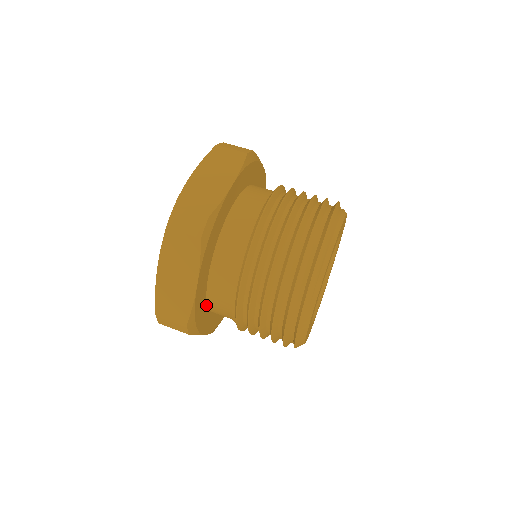
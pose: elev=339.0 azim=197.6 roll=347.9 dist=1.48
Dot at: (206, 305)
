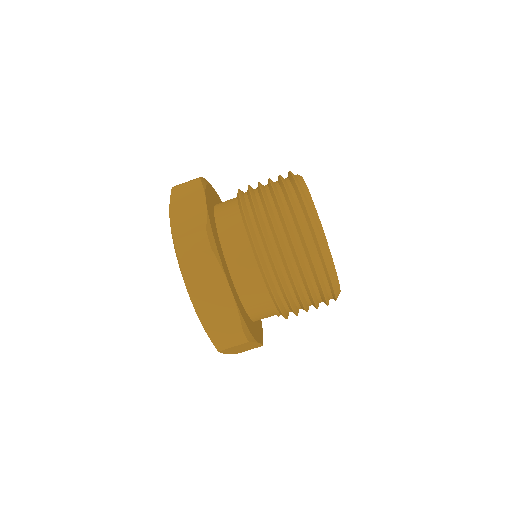
Dot at: (245, 313)
